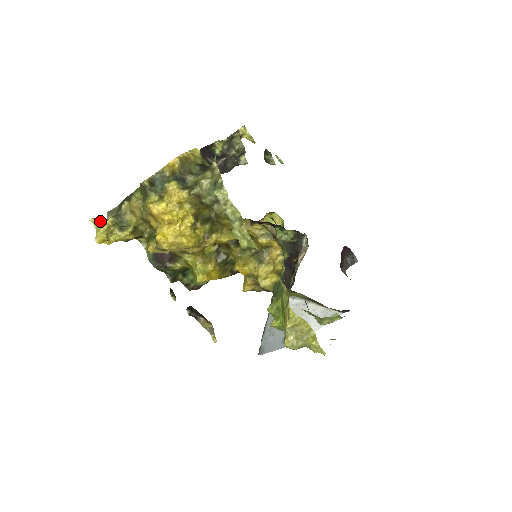
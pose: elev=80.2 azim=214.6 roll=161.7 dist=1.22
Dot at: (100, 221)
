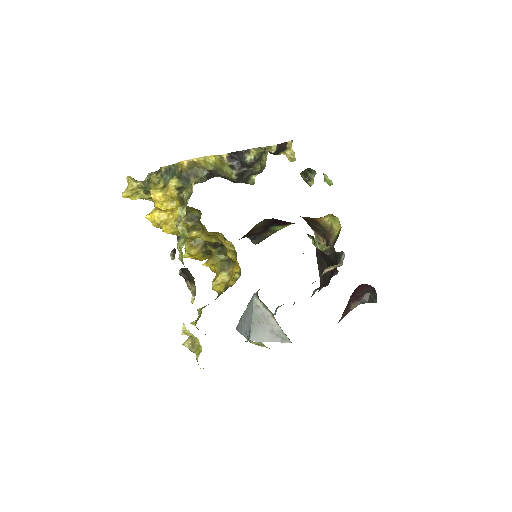
Dot at: (131, 181)
